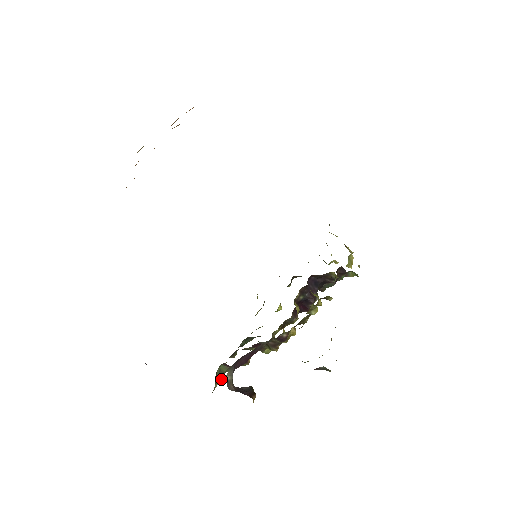
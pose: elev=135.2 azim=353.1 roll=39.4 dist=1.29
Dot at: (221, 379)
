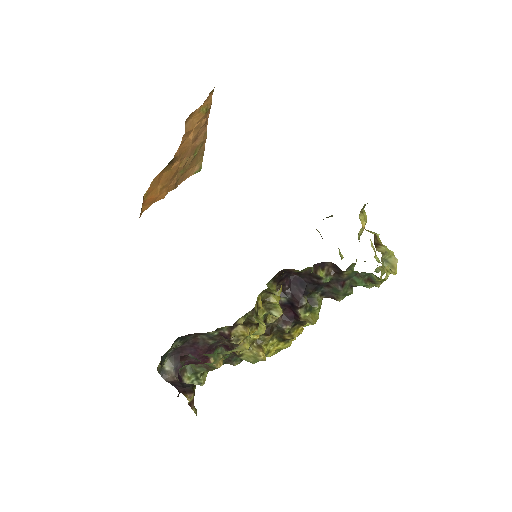
Dot at: (199, 380)
